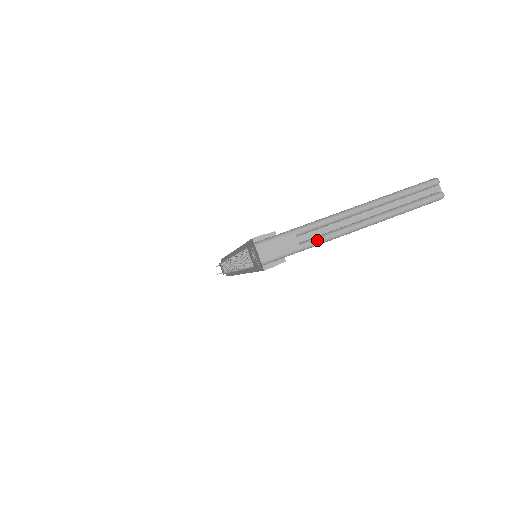
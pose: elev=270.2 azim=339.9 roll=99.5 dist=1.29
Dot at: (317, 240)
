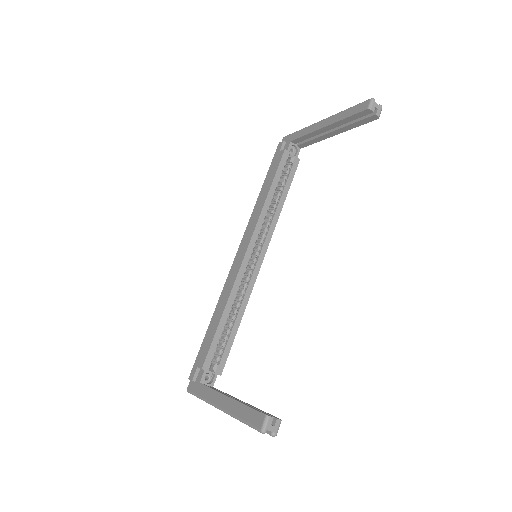
Dot at: occluded
